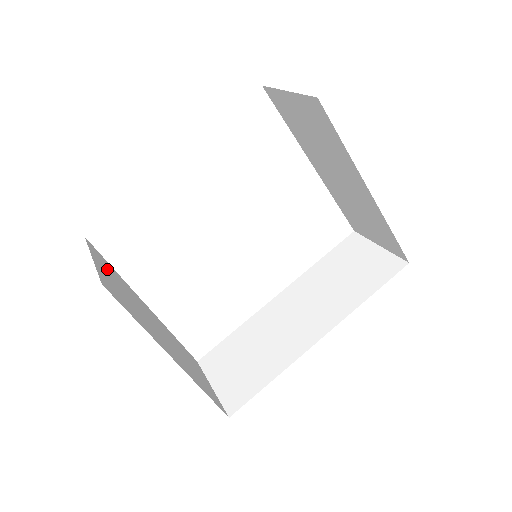
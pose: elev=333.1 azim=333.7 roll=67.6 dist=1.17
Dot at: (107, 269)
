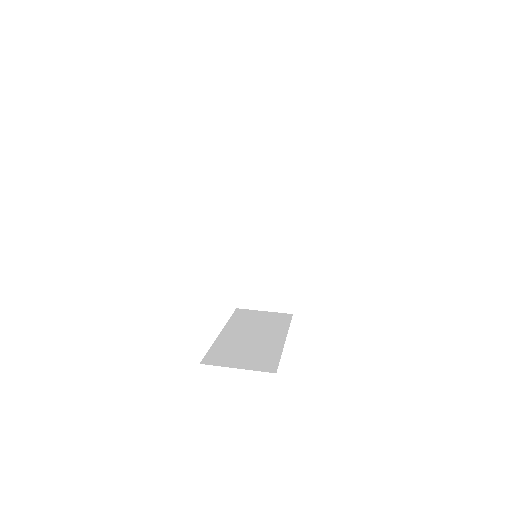
Dot at: (228, 358)
